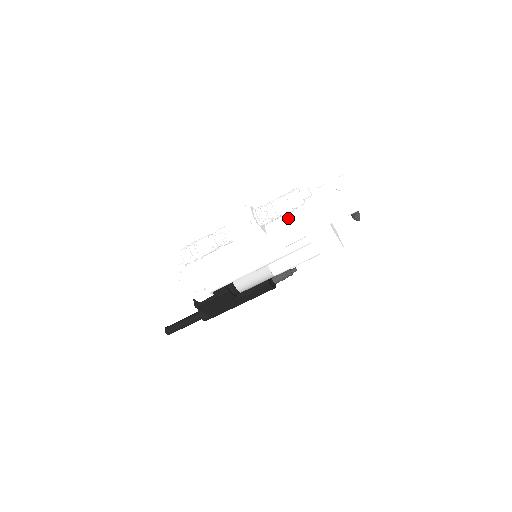
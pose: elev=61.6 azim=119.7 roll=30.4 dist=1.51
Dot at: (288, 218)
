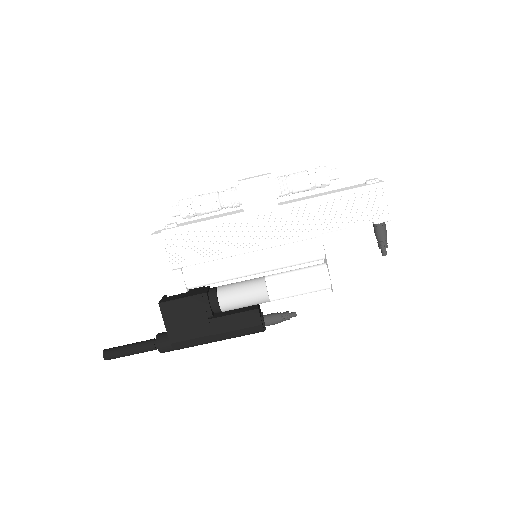
Dot at: (307, 198)
